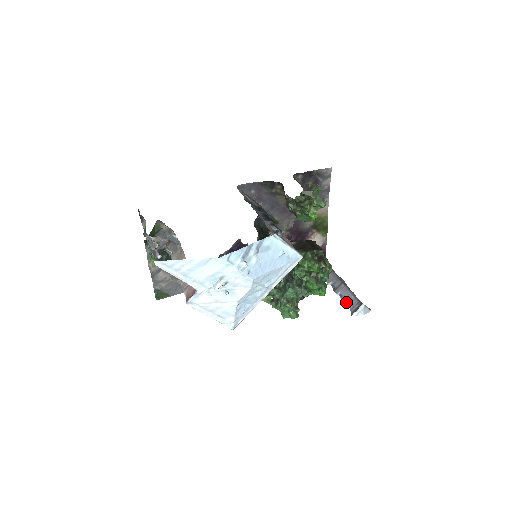
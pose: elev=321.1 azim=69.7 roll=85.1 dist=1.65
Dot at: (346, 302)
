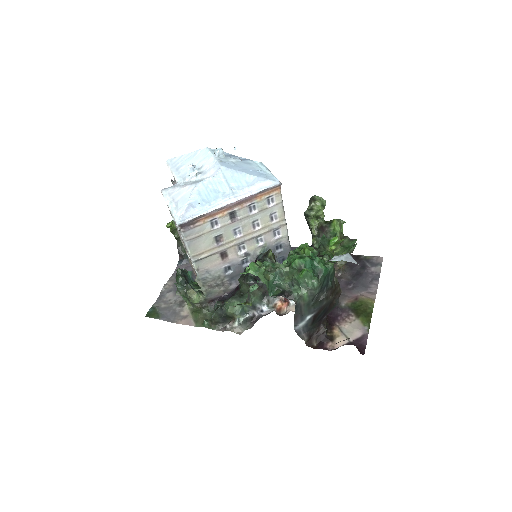
Dot at: occluded
